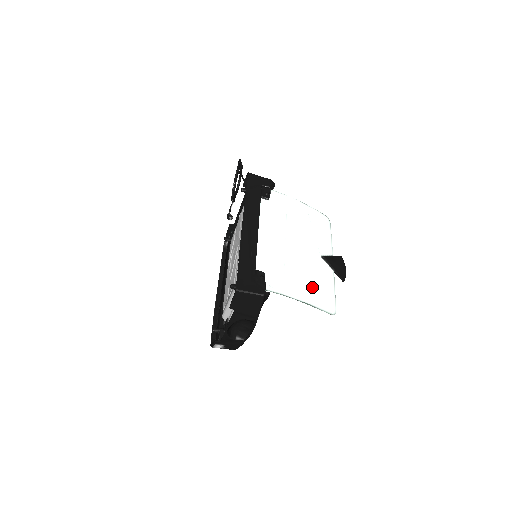
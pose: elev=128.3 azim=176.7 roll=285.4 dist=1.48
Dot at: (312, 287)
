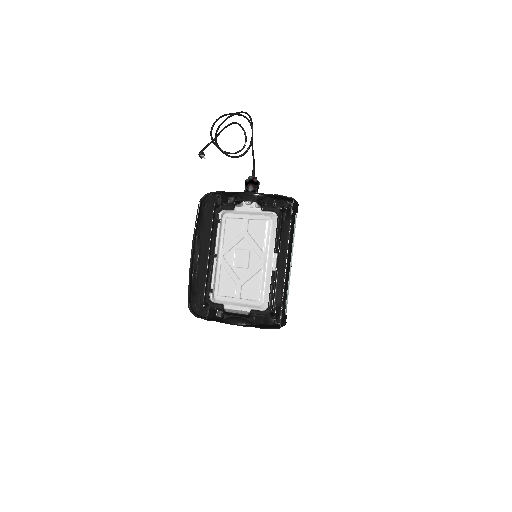
Dot at: occluded
